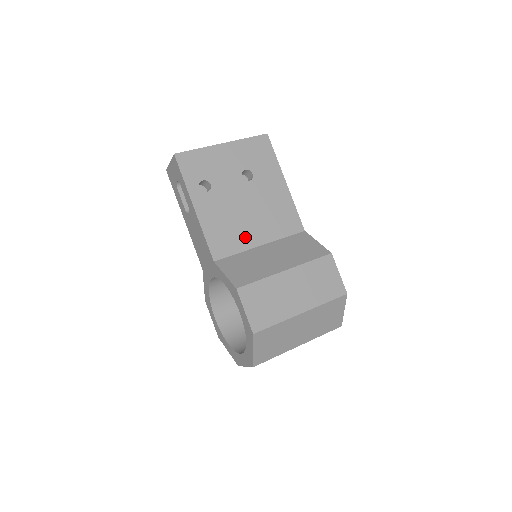
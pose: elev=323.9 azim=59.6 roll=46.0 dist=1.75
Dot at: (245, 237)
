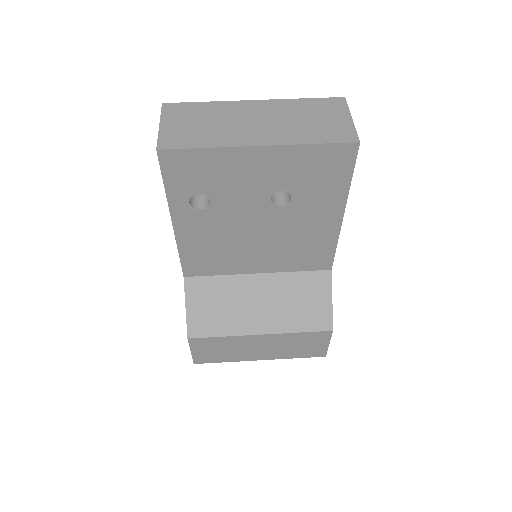
Dot at: (238, 263)
